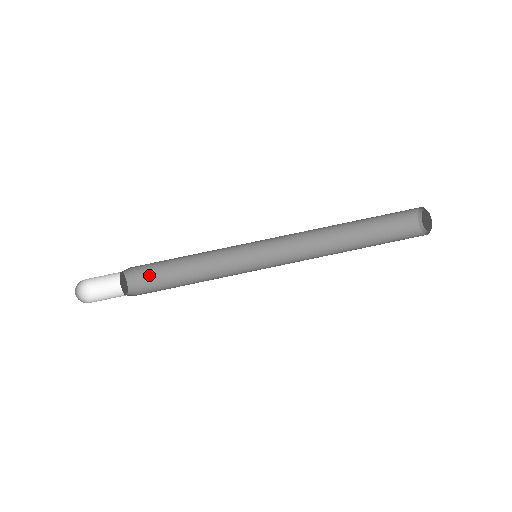
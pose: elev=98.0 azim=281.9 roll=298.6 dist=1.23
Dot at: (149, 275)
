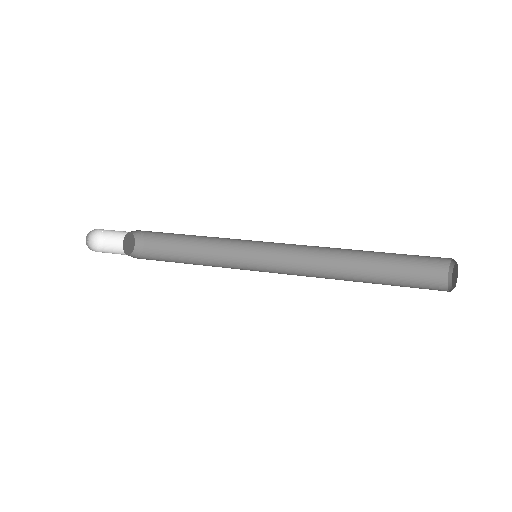
Dot at: (156, 248)
